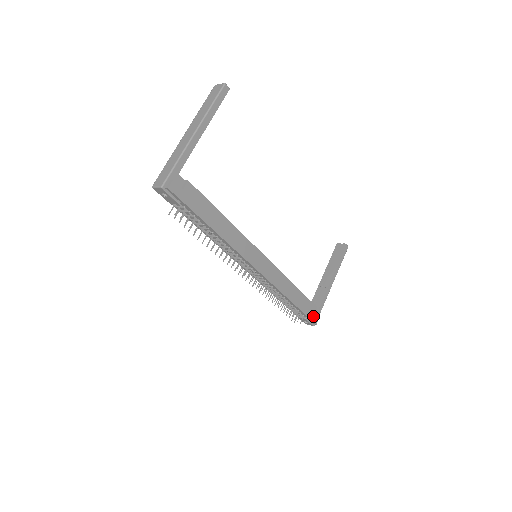
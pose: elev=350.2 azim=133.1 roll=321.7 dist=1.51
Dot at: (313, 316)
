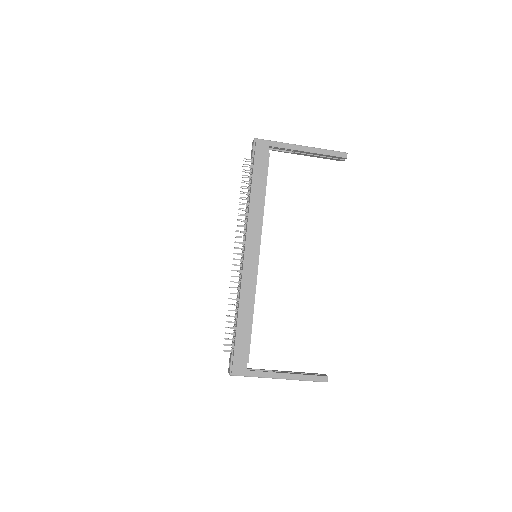
Dot at: (238, 361)
